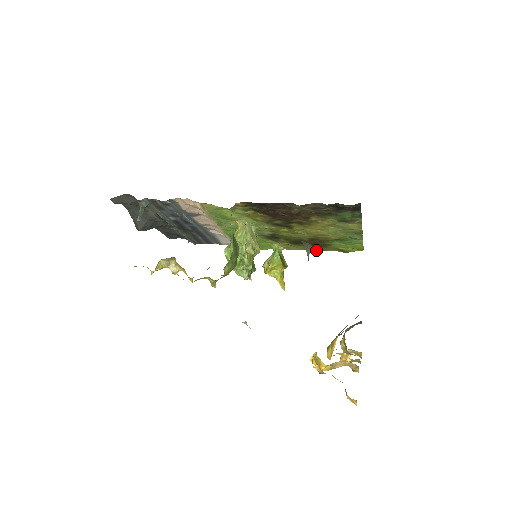
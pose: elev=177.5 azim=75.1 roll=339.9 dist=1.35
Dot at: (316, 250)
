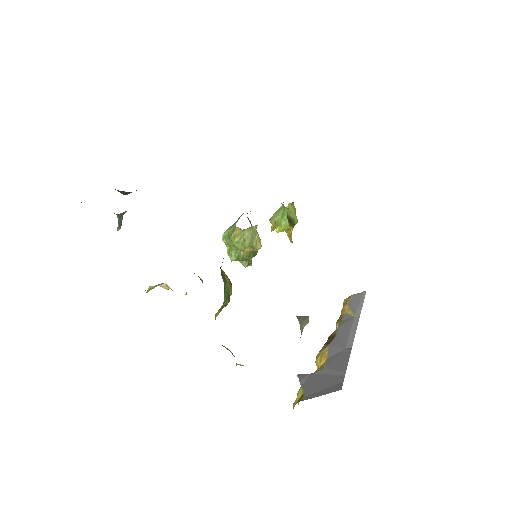
Dot at: occluded
